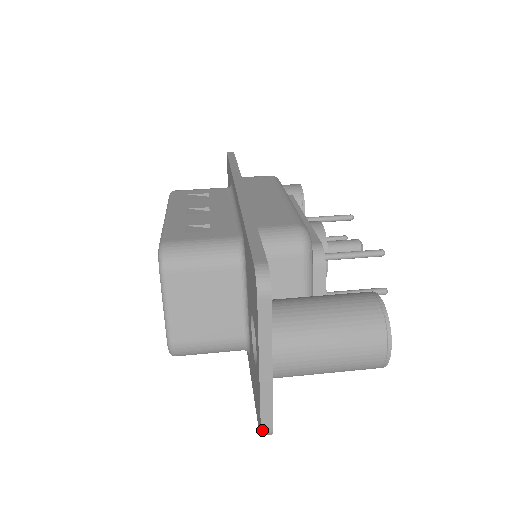
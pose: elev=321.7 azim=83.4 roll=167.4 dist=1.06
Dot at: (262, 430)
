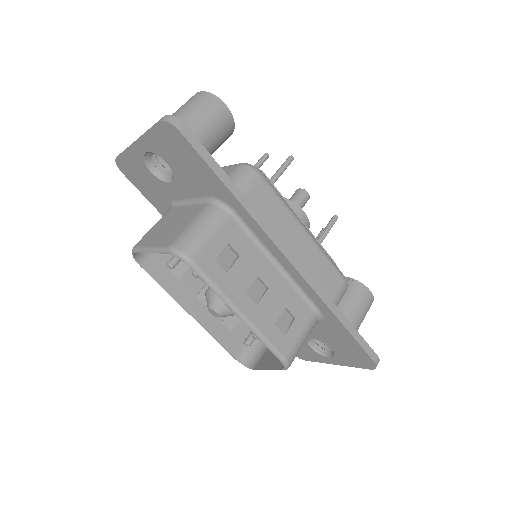
Dot at: (306, 360)
